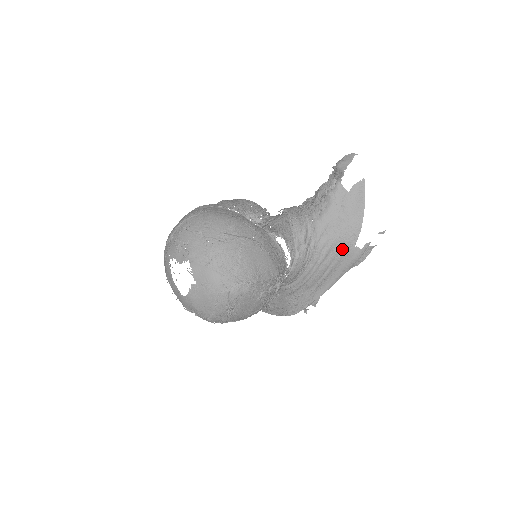
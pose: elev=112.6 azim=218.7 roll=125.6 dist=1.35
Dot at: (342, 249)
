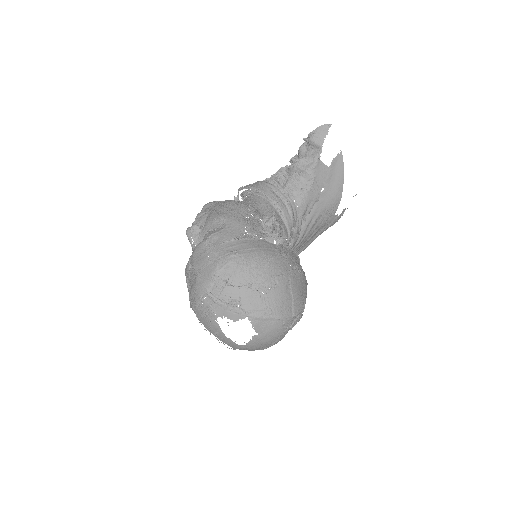
Dot at: (324, 220)
